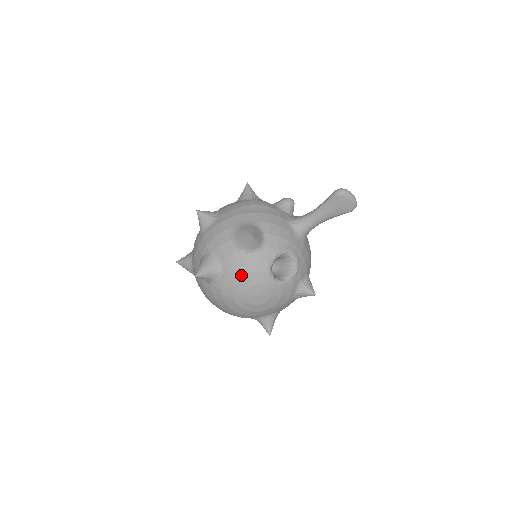
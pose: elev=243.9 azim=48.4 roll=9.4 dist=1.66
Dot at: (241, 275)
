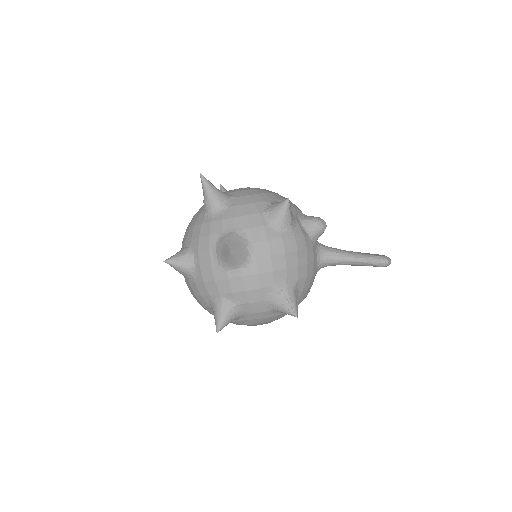
Dot at: (260, 323)
